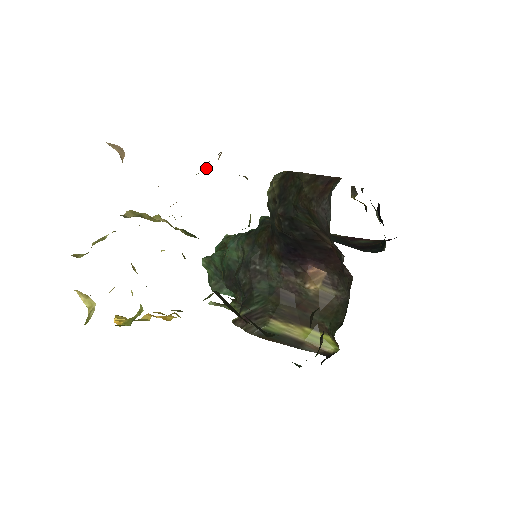
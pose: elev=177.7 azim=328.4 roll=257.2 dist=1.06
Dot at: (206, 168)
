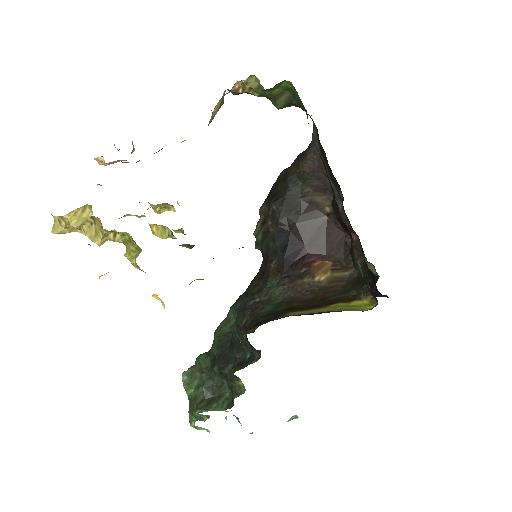
Dot at: (211, 119)
